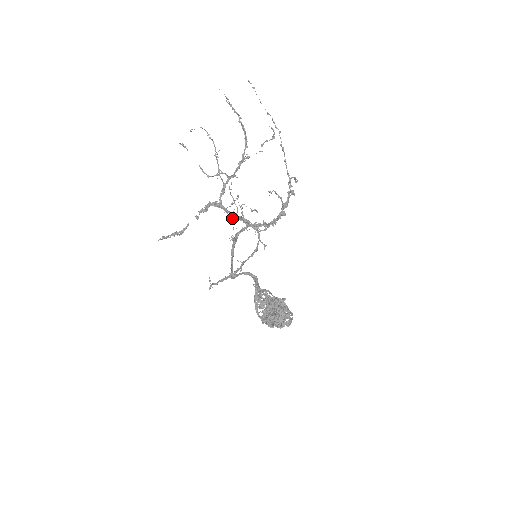
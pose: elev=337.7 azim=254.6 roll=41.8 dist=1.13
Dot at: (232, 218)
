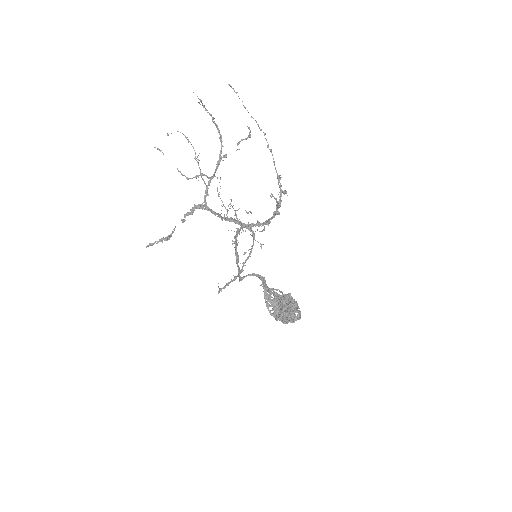
Dot at: (222, 220)
